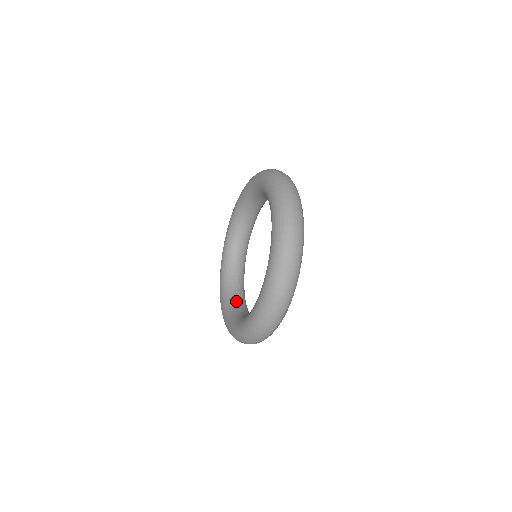
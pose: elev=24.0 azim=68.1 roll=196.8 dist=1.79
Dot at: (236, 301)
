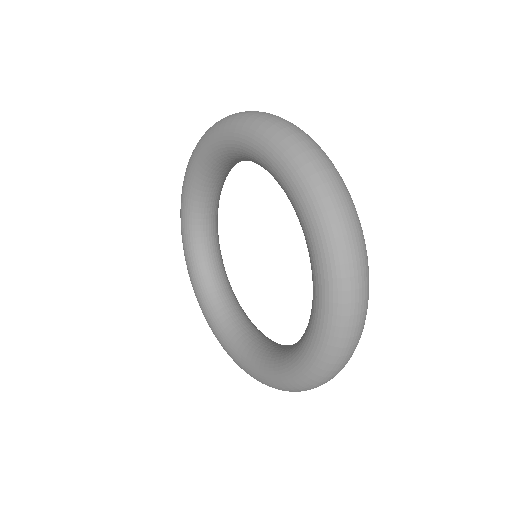
Dot at: (216, 284)
